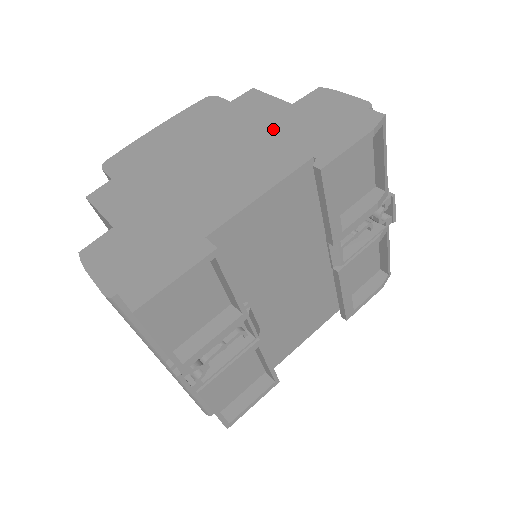
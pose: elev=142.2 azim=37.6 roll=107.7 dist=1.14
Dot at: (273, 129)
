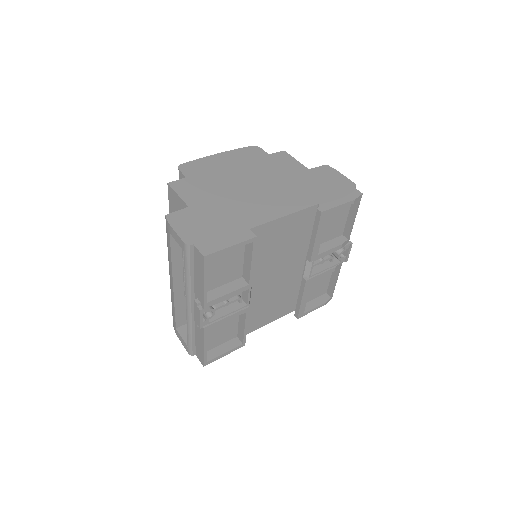
Dot at: (295, 180)
